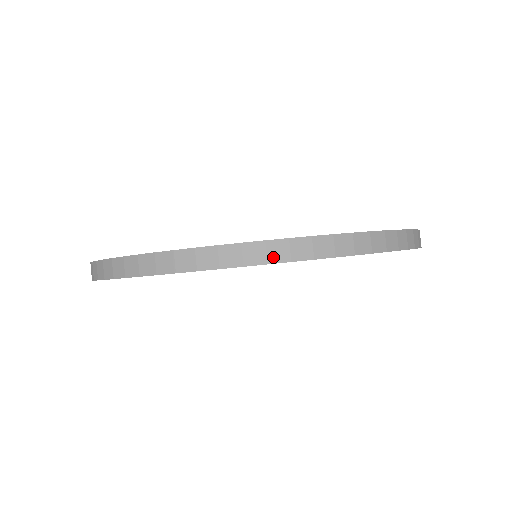
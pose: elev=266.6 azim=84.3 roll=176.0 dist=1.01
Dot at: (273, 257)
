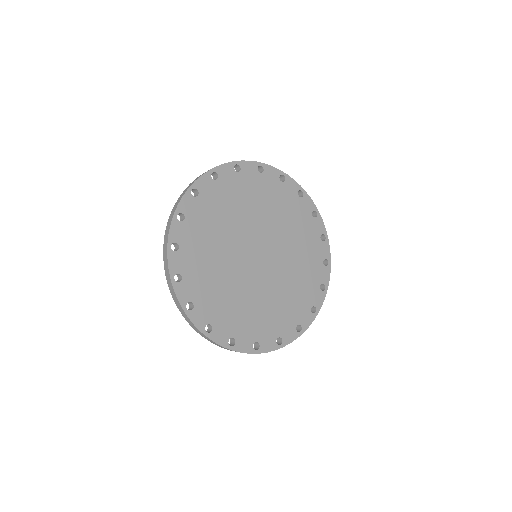
Dot at: occluded
